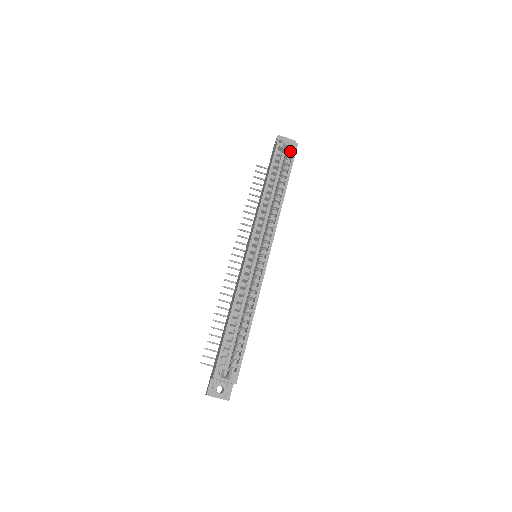
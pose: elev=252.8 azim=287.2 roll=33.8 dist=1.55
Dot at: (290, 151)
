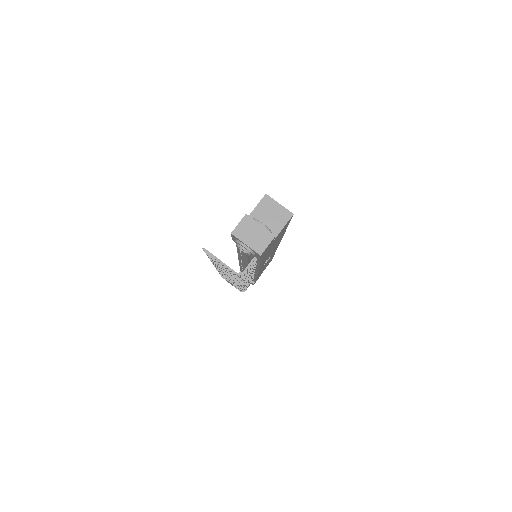
Dot at: occluded
